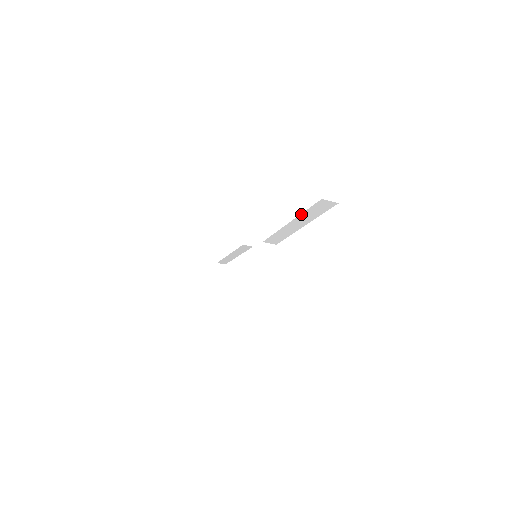
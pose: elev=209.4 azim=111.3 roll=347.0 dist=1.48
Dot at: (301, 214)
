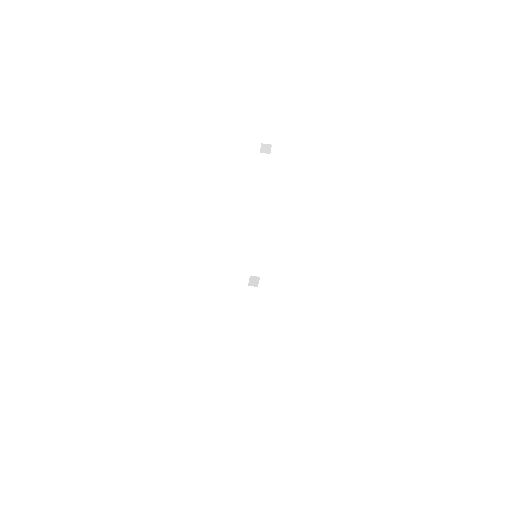
Dot at: (258, 174)
